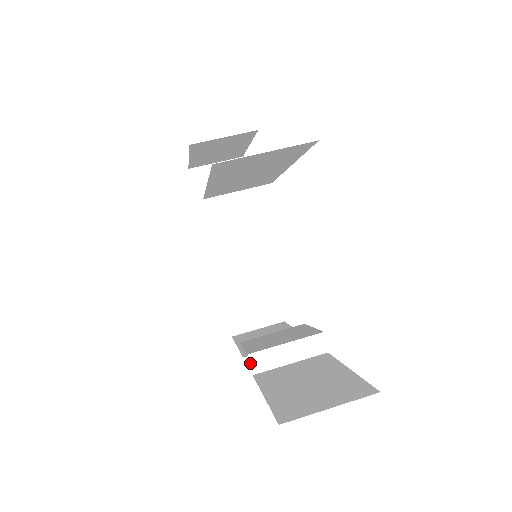
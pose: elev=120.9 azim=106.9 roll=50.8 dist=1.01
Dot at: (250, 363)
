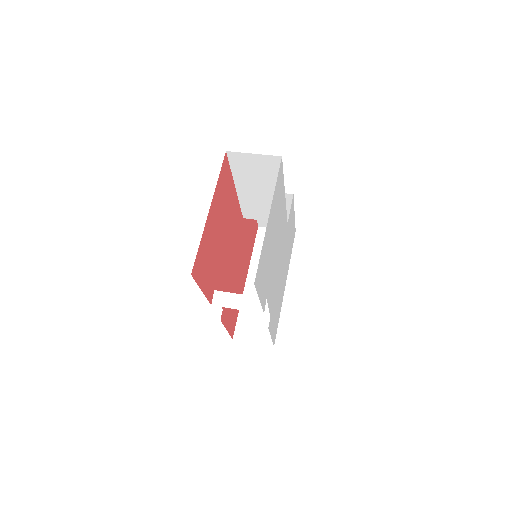
Dot at: (213, 296)
